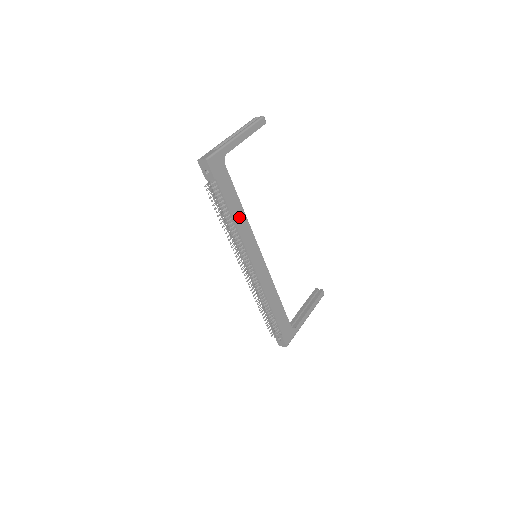
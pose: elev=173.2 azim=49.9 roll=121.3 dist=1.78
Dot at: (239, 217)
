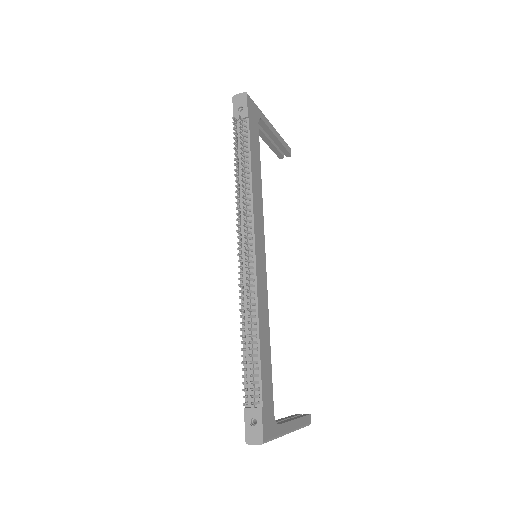
Dot at: (256, 182)
